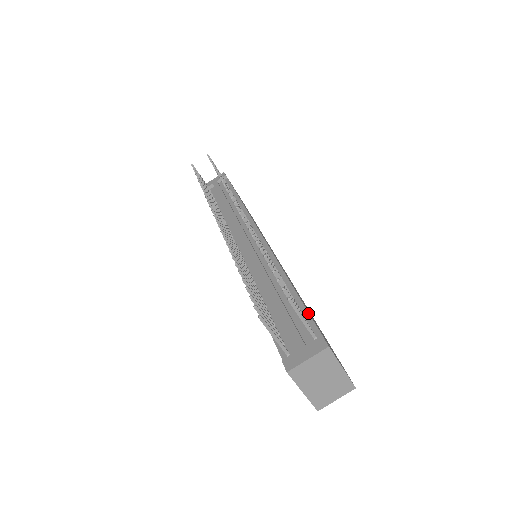
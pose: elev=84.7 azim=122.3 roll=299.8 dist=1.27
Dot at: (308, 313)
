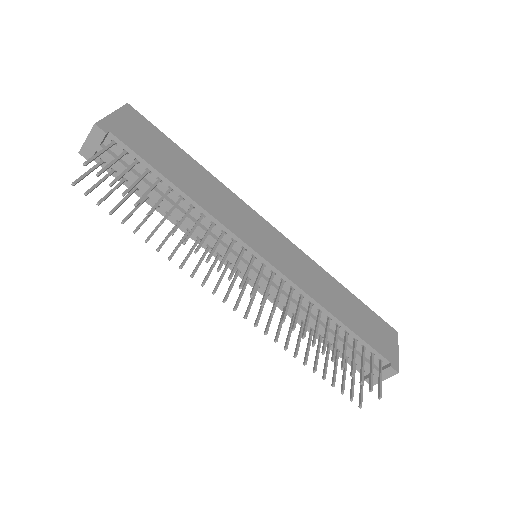
Dot at: (367, 344)
